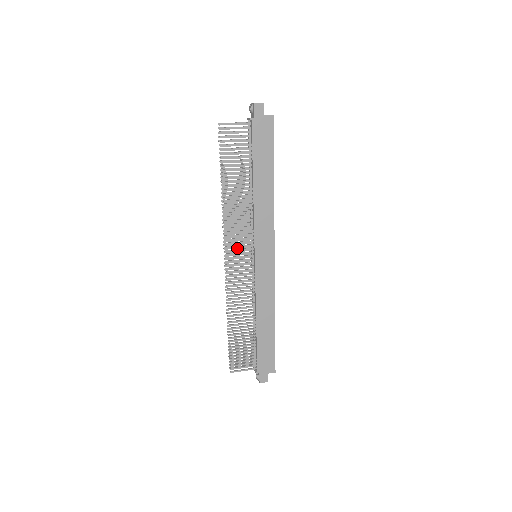
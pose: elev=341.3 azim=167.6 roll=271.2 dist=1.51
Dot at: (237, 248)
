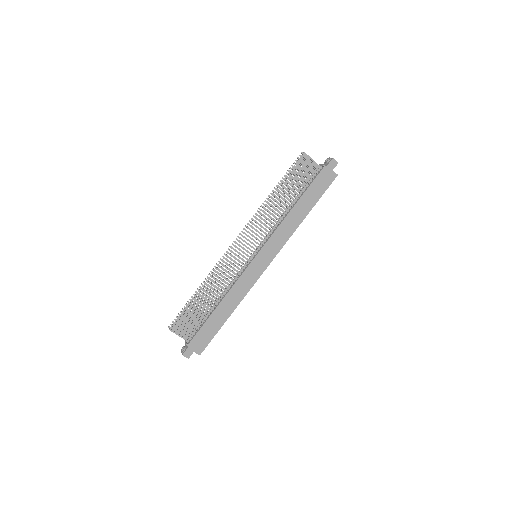
Dot at: occluded
